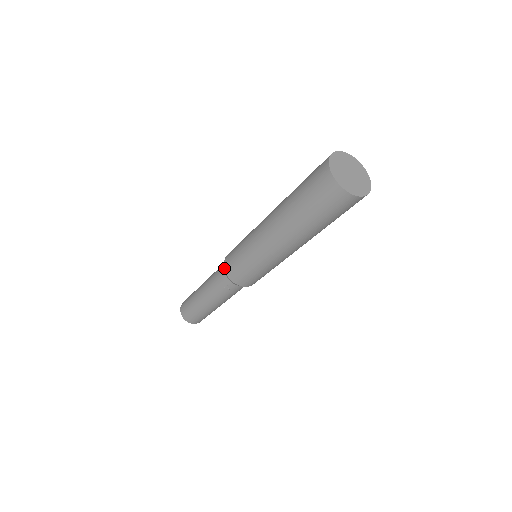
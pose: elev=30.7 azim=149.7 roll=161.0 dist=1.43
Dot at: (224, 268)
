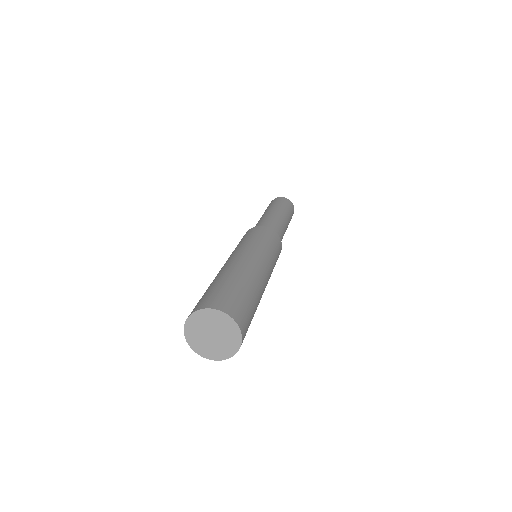
Dot at: occluded
